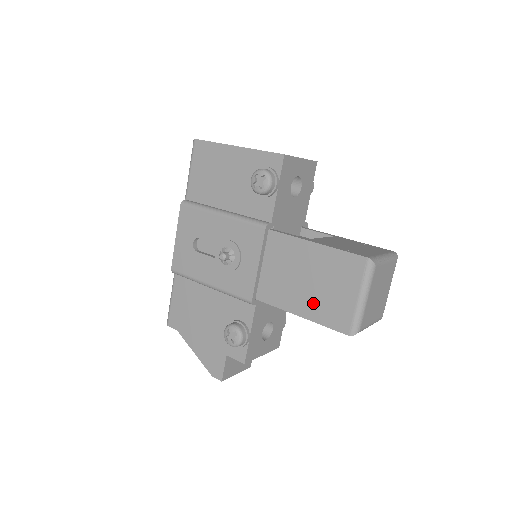
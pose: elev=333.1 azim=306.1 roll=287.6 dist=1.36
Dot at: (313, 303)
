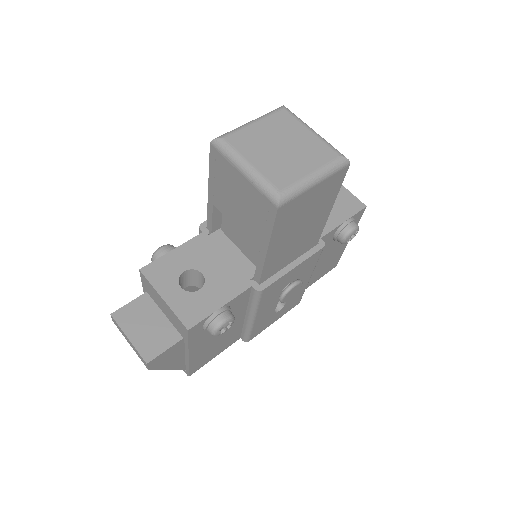
Dot at: occluded
